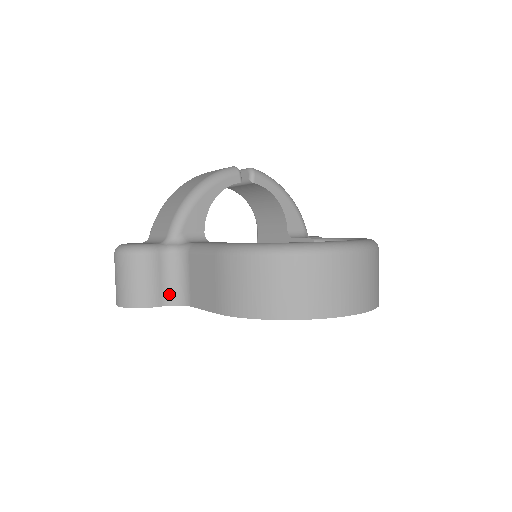
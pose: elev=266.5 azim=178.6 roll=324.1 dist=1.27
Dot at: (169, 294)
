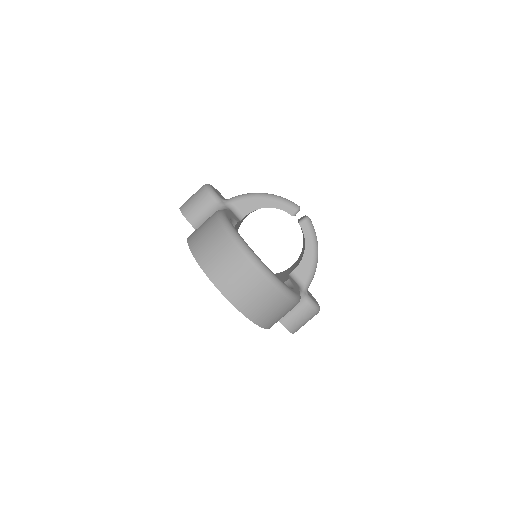
Dot at: (198, 222)
